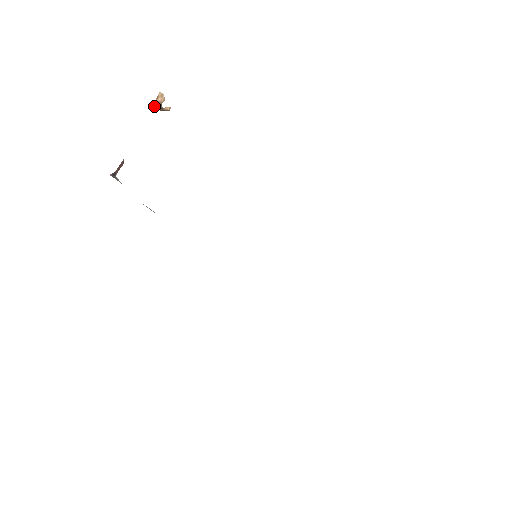
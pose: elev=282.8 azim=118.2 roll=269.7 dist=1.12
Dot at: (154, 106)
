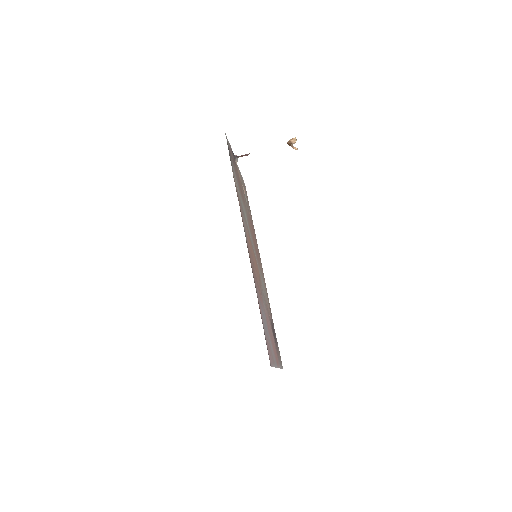
Dot at: (287, 142)
